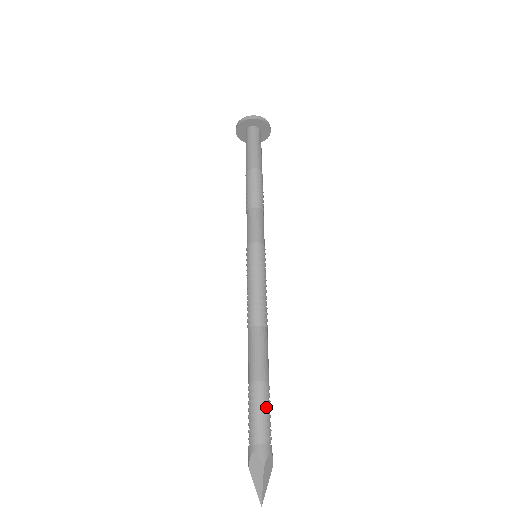
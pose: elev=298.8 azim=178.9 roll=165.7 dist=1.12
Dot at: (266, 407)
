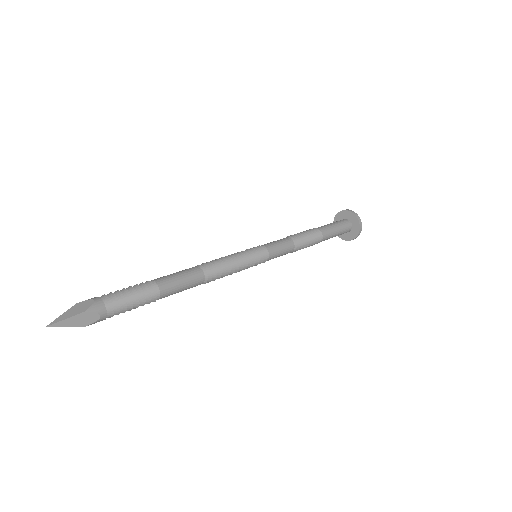
Dot at: (130, 287)
